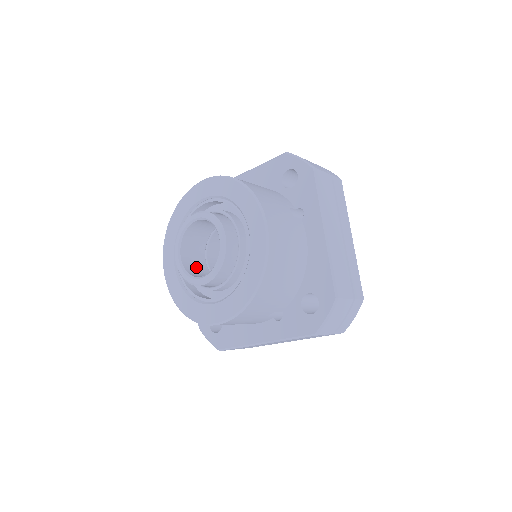
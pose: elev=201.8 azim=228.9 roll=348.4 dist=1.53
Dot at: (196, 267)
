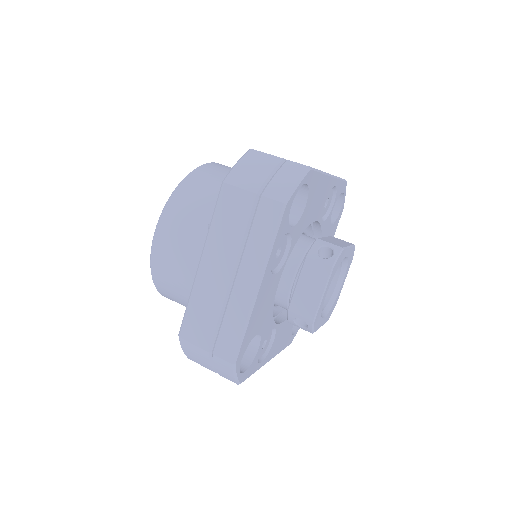
Dot at: occluded
